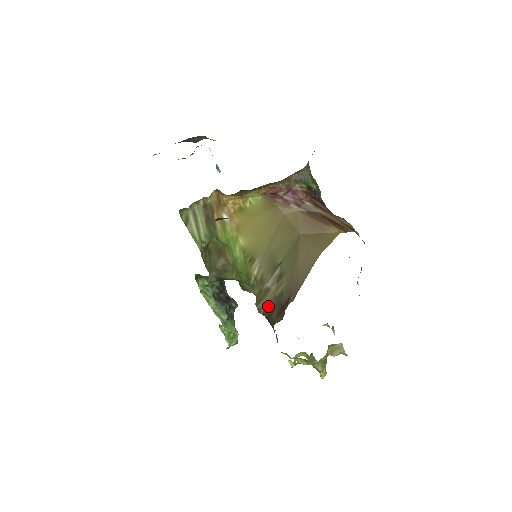
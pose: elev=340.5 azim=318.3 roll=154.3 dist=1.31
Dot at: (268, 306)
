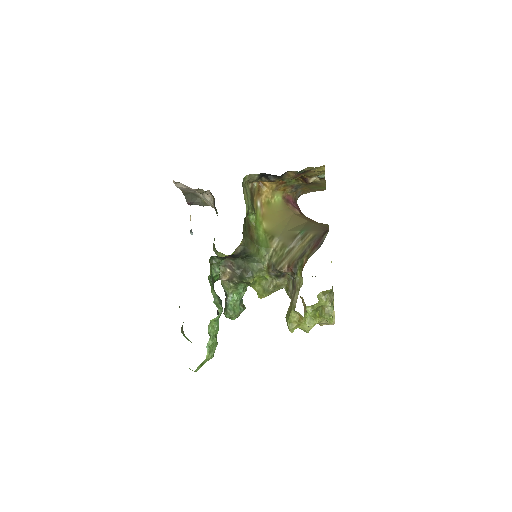
Dot at: (295, 257)
